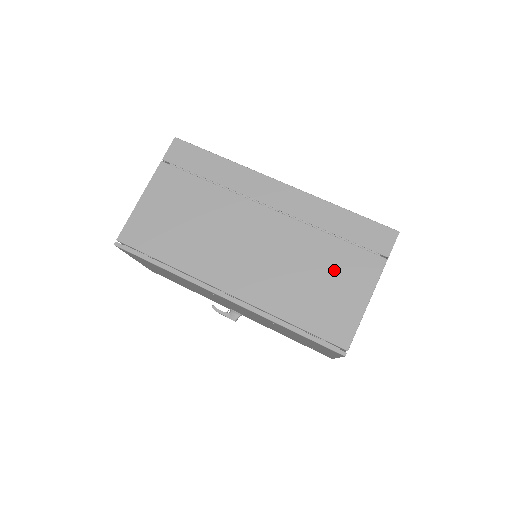
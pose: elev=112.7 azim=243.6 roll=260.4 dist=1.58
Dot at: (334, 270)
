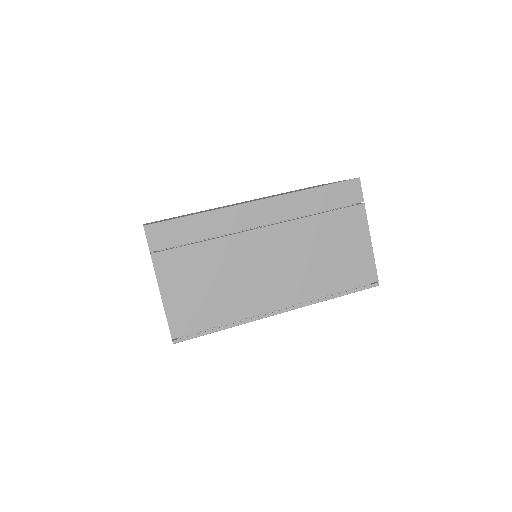
Dot at: (337, 237)
